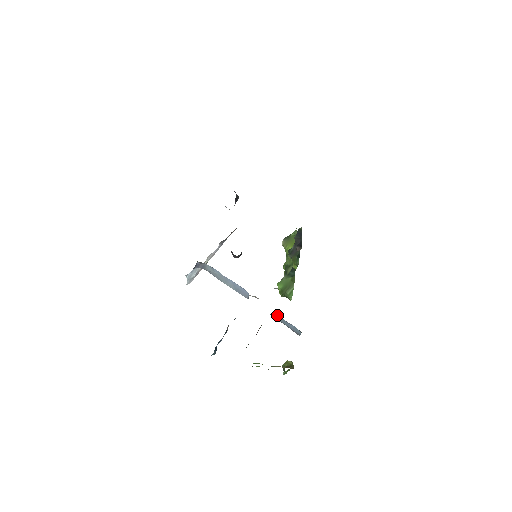
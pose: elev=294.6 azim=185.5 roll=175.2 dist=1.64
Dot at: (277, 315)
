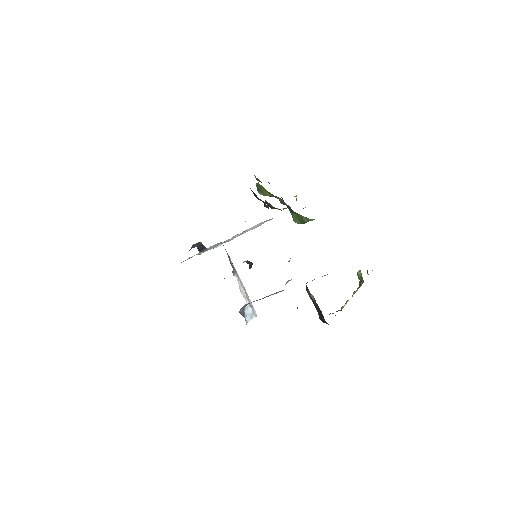
Dot at: occluded
